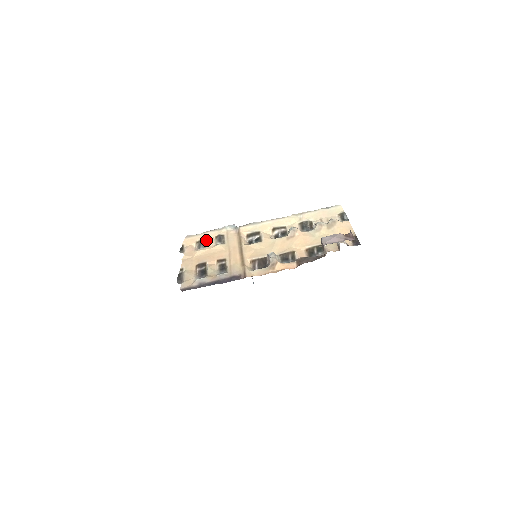
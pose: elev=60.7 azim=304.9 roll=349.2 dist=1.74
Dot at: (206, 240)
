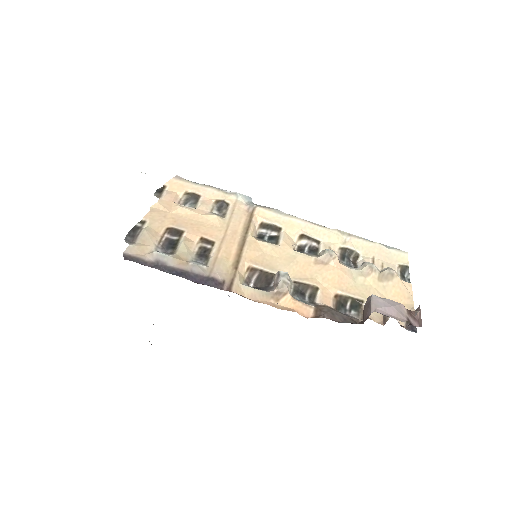
Dot at: (201, 197)
